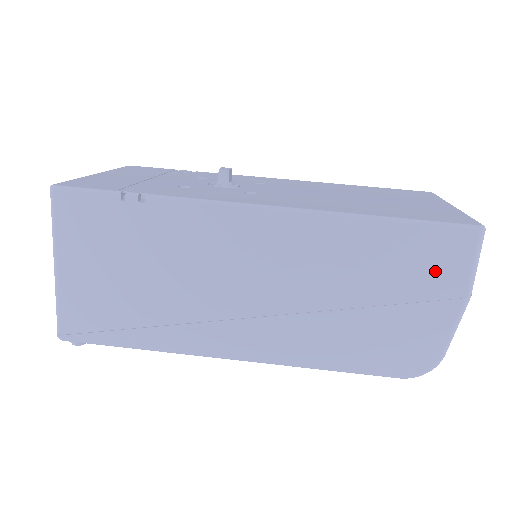
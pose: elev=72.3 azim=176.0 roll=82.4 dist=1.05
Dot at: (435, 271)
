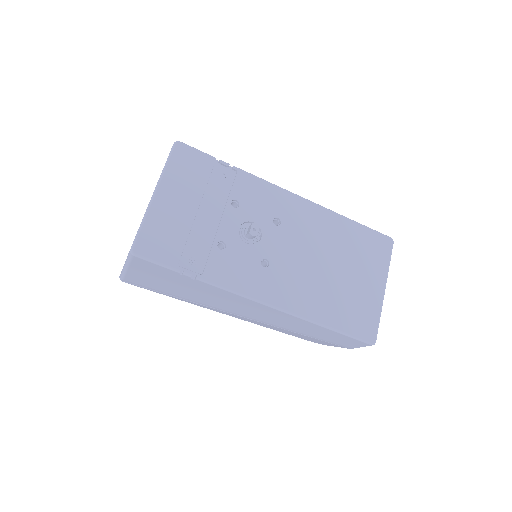
Dot at: (341, 342)
